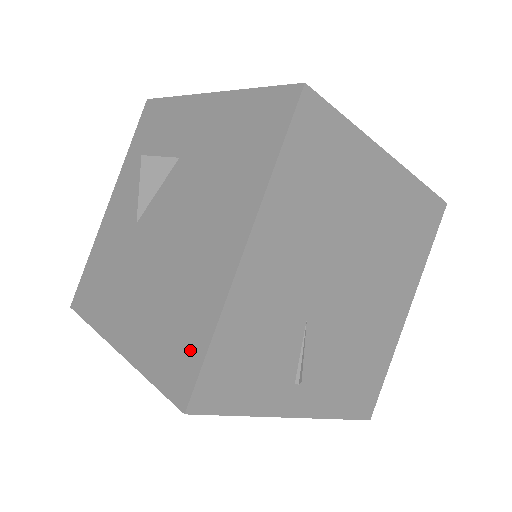
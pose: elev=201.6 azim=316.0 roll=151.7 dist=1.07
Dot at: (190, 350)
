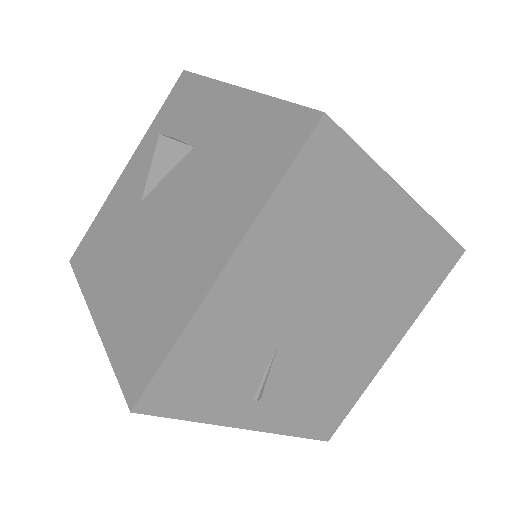
Dot at: (151, 352)
